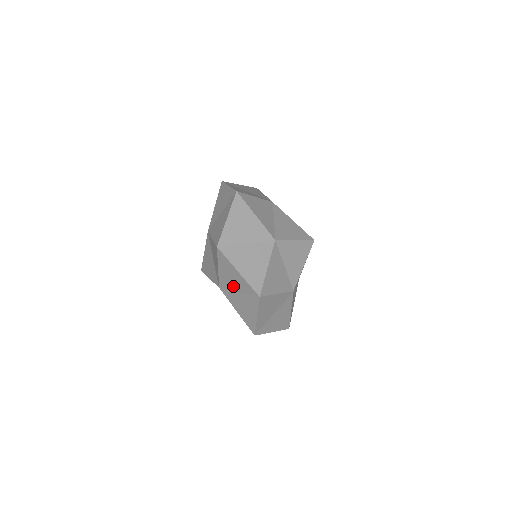
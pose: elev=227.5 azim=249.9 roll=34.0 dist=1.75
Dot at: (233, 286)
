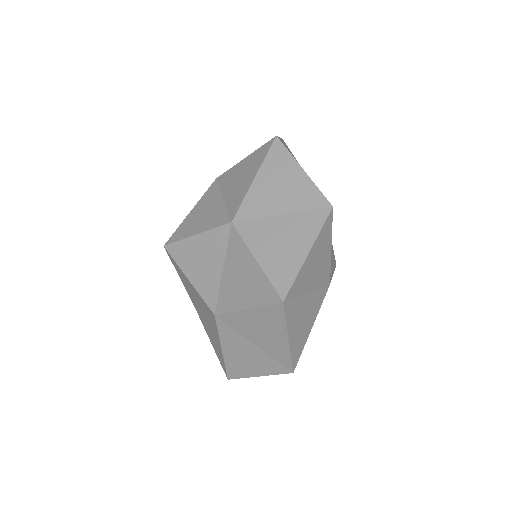
Dot at: (252, 335)
